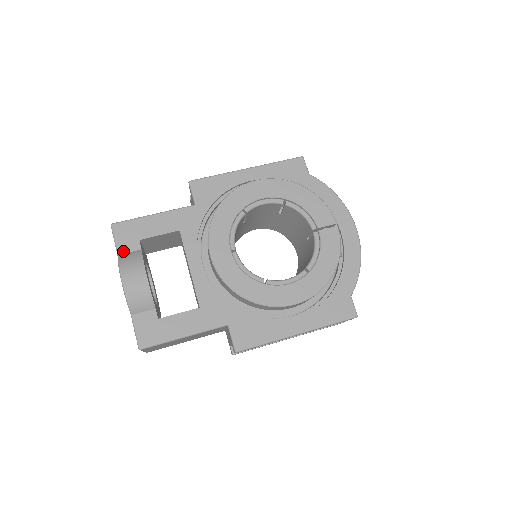
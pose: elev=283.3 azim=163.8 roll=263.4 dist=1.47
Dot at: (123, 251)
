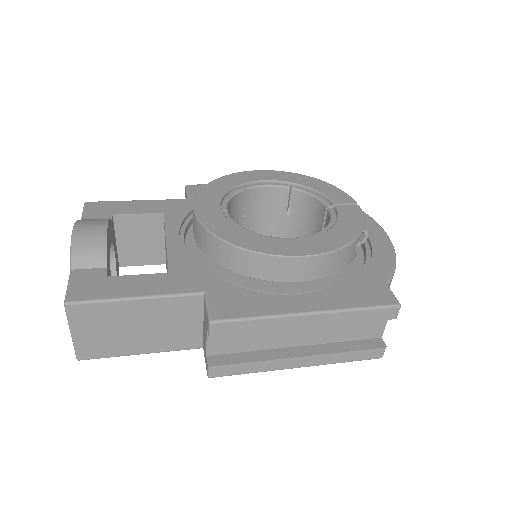
Dot at: occluded
